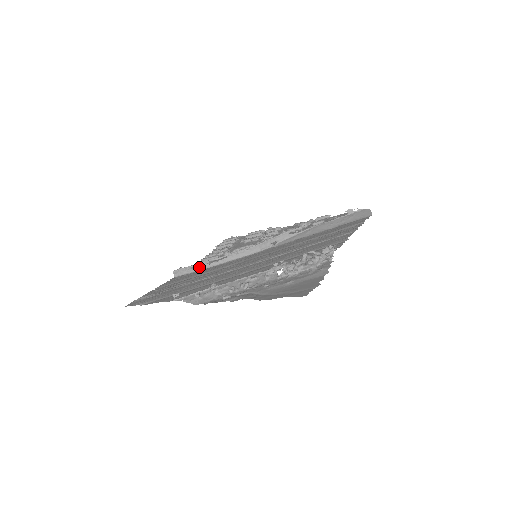
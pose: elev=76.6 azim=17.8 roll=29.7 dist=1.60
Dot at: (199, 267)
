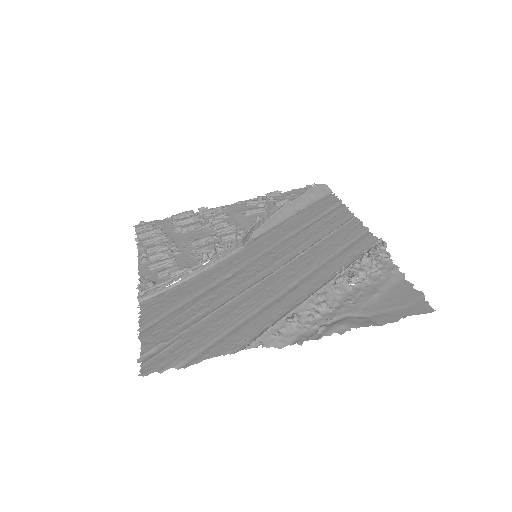
Dot at: (175, 281)
